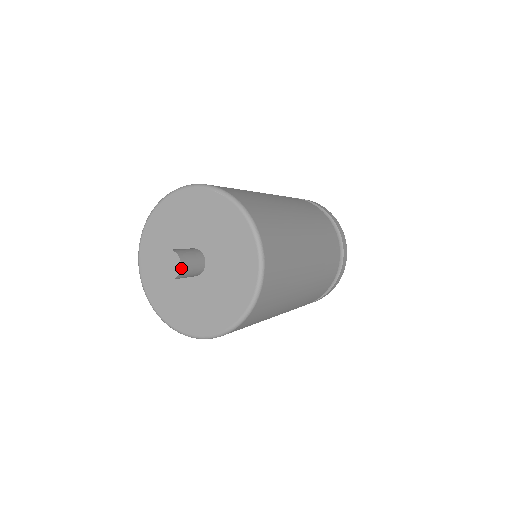
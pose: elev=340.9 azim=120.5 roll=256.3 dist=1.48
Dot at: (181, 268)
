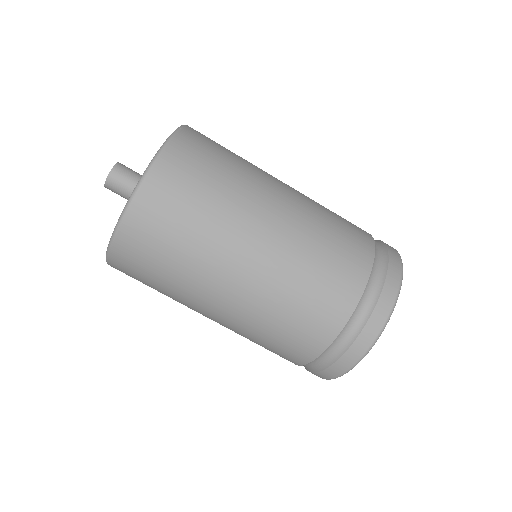
Dot at: (115, 166)
